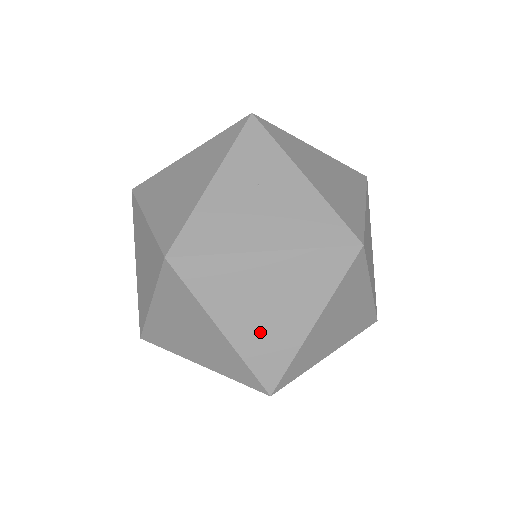
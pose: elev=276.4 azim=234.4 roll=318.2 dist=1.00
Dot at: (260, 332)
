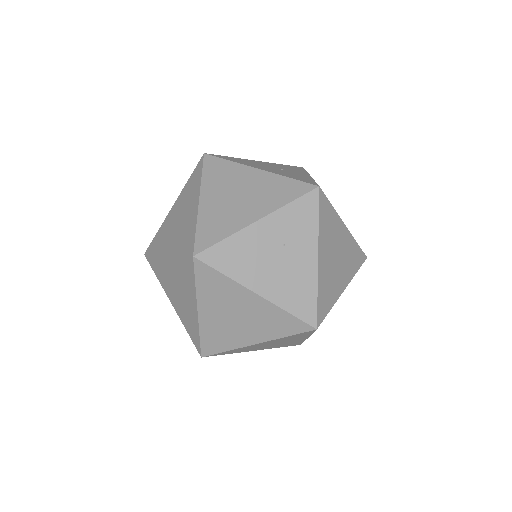
Dot at: (221, 327)
